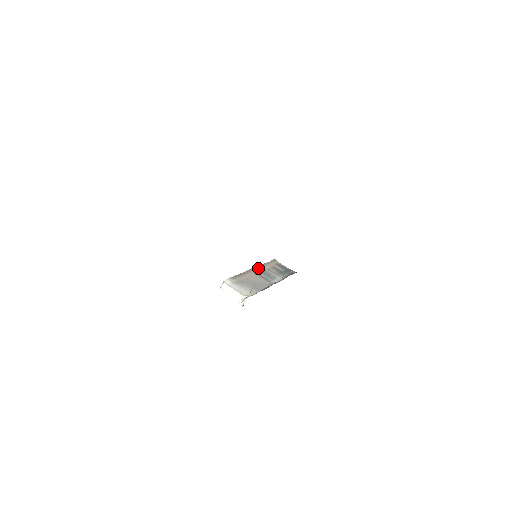
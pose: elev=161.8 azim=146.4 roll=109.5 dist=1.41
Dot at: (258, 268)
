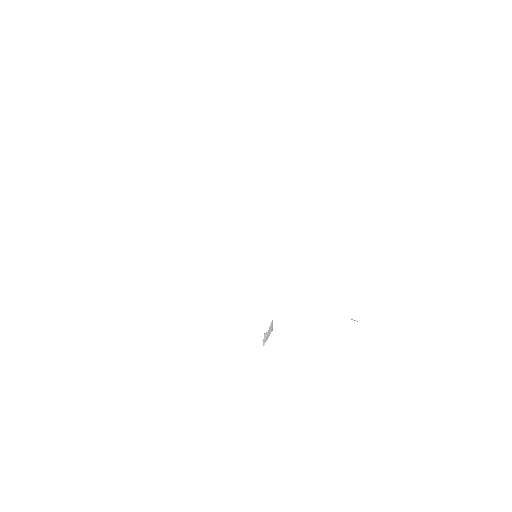
Dot at: occluded
